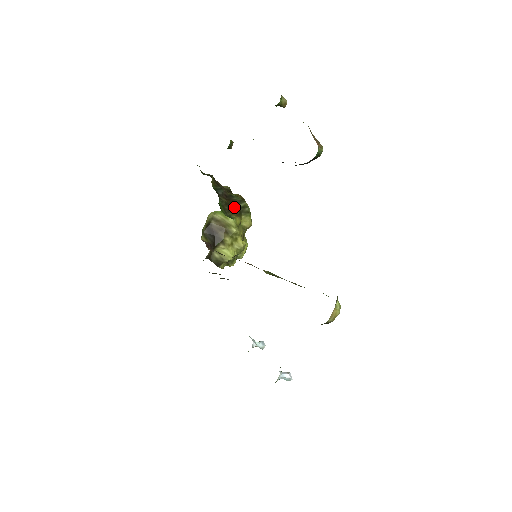
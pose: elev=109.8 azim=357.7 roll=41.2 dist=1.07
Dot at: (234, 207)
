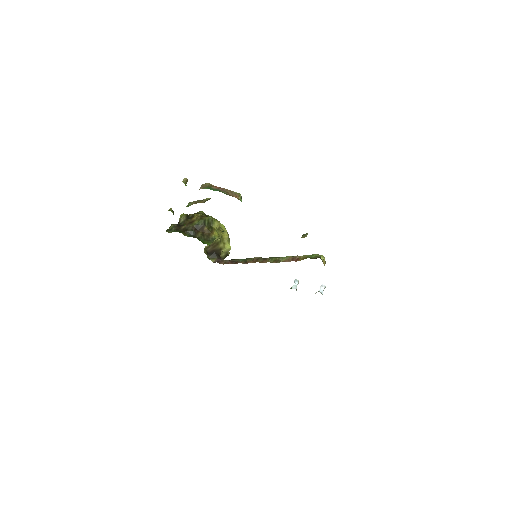
Dot at: (207, 230)
